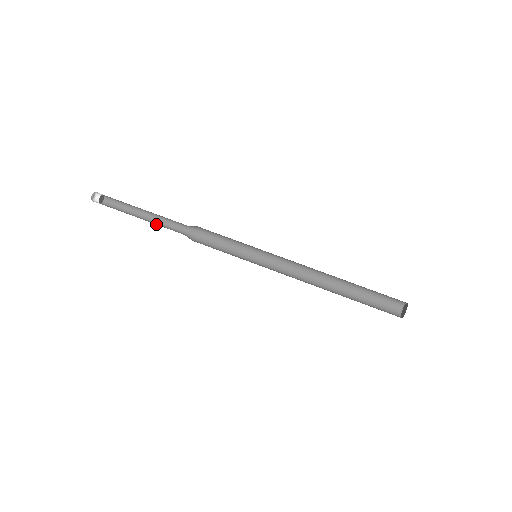
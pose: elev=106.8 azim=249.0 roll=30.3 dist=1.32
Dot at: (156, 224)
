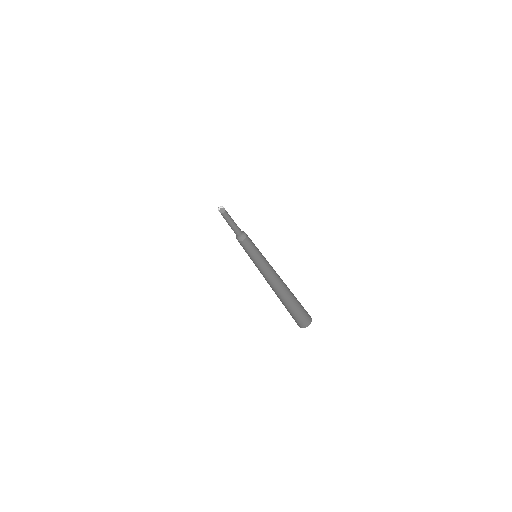
Dot at: occluded
